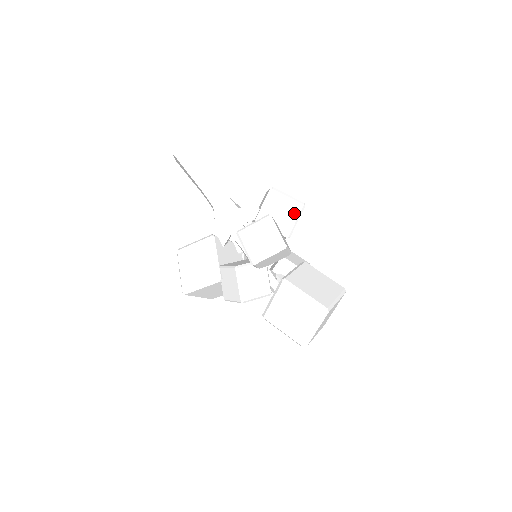
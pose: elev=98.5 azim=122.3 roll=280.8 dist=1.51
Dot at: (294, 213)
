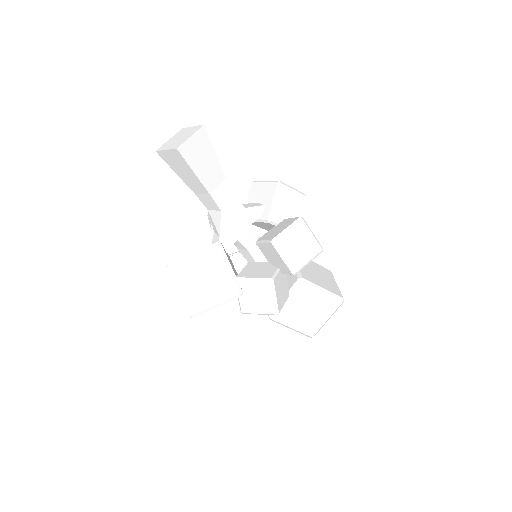
Dot at: (299, 206)
